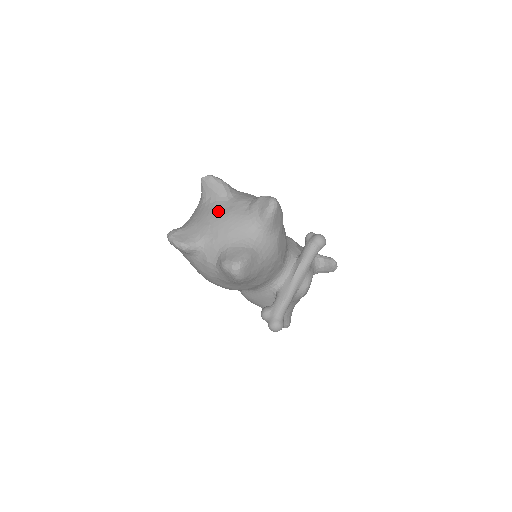
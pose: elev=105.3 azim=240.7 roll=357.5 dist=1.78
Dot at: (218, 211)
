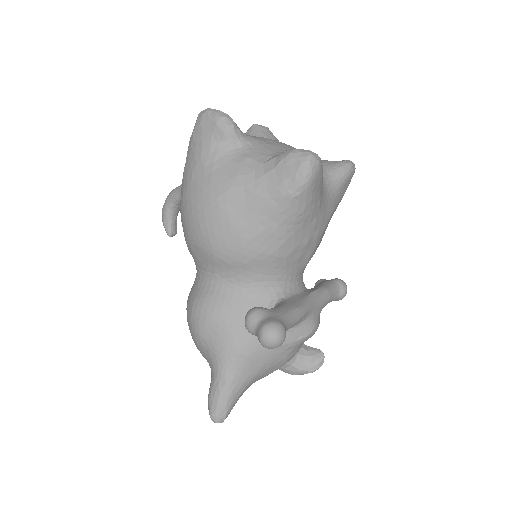
Dot at: occluded
